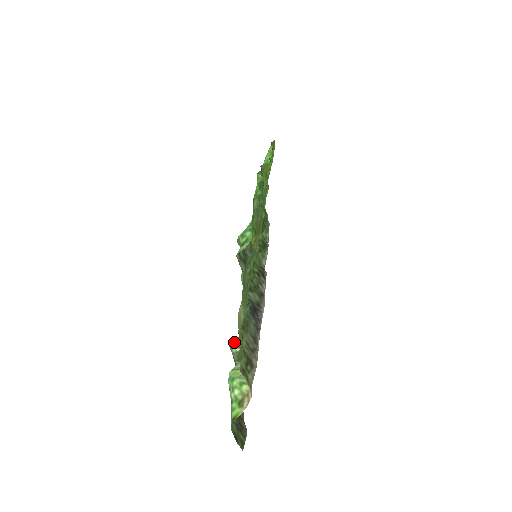
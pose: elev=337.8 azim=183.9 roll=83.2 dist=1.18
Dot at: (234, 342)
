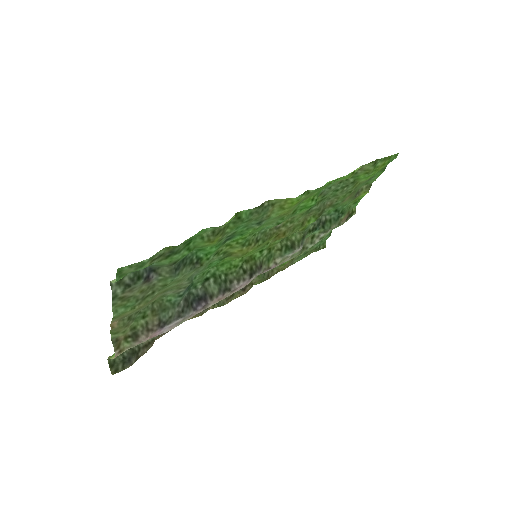
Dot at: occluded
